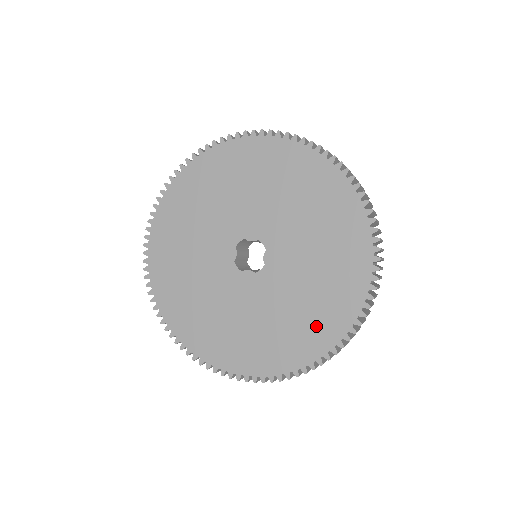
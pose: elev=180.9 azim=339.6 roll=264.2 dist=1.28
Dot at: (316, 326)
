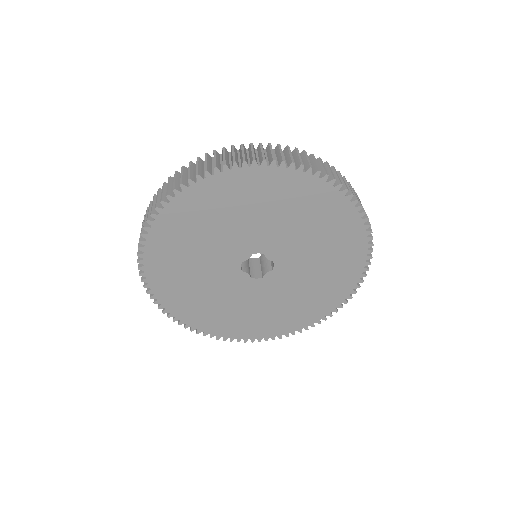
Dot at: (262, 325)
